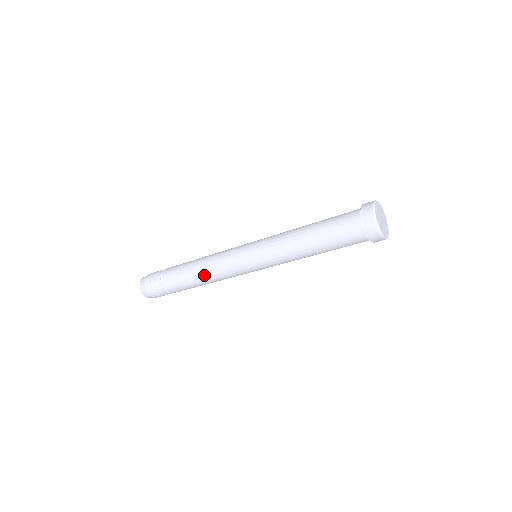
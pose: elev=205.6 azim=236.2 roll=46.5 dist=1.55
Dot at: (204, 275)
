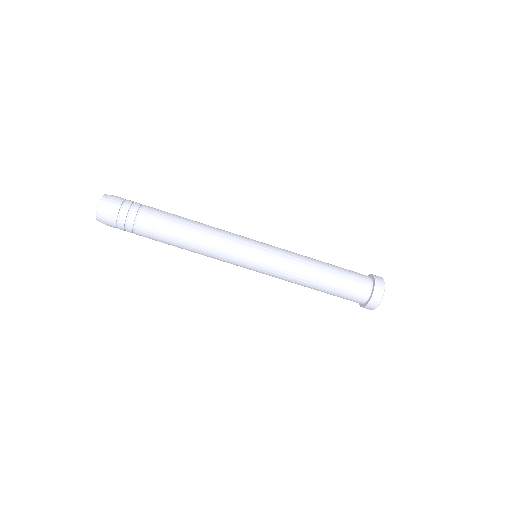
Dot at: (197, 243)
